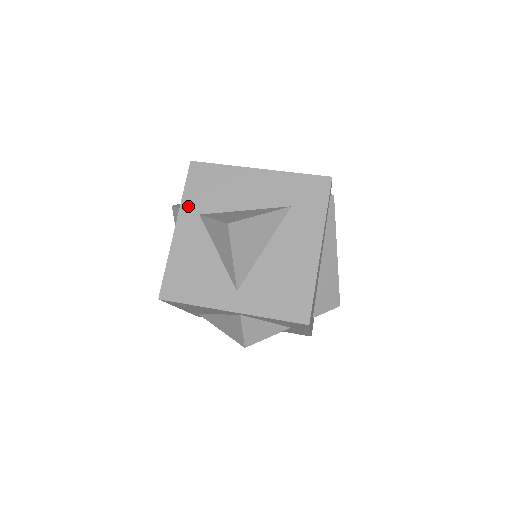
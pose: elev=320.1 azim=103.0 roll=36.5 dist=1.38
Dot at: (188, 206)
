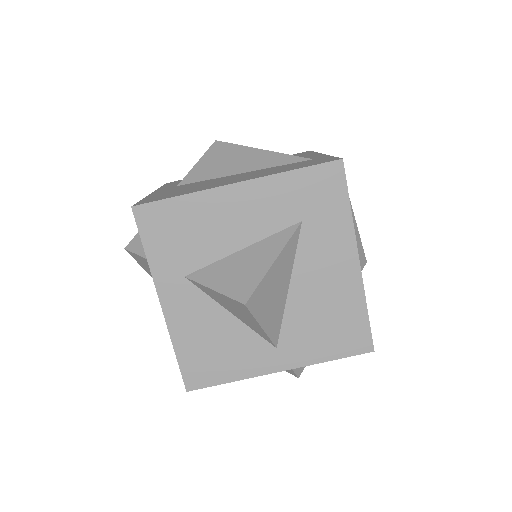
Dot at: (163, 271)
